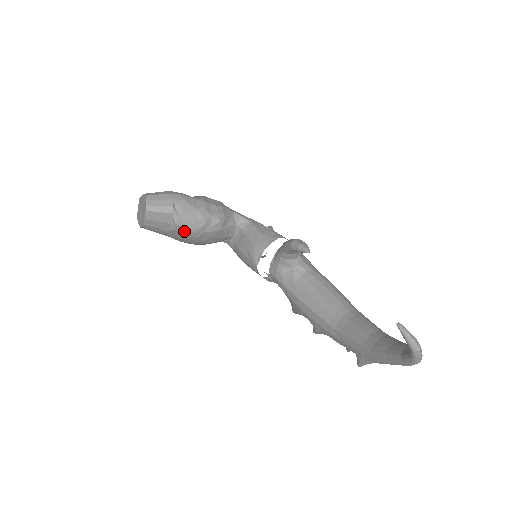
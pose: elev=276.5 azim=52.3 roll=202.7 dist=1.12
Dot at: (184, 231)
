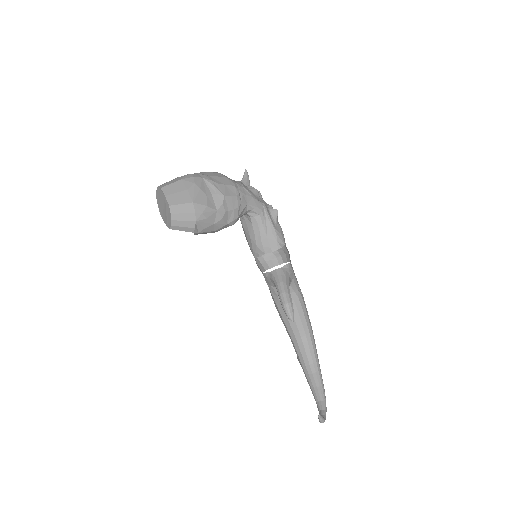
Dot at: occluded
